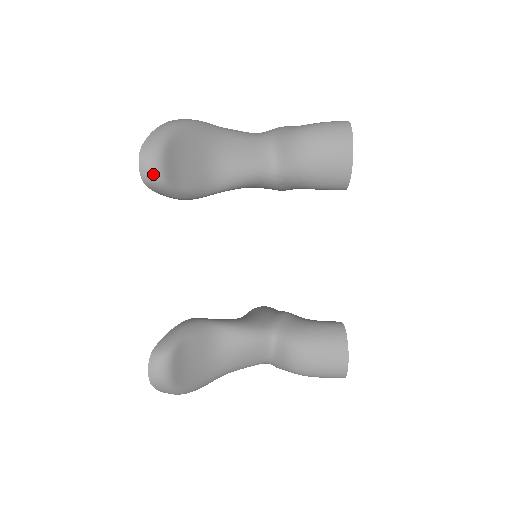
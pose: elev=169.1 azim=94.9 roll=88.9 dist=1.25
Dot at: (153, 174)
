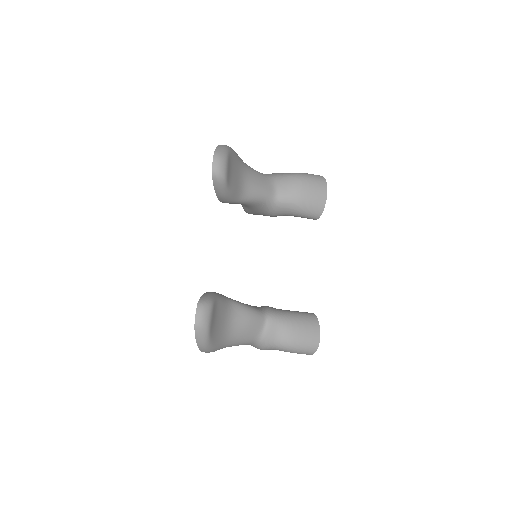
Dot at: (221, 170)
